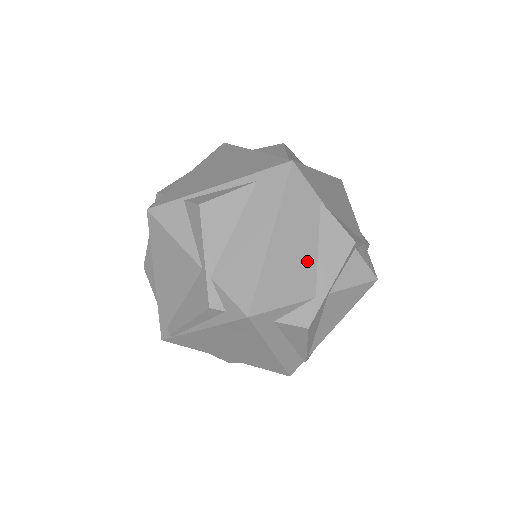
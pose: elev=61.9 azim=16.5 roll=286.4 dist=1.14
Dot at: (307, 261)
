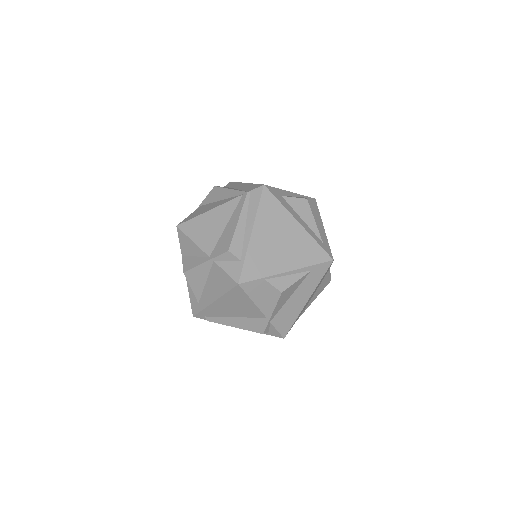
Dot at: occluded
